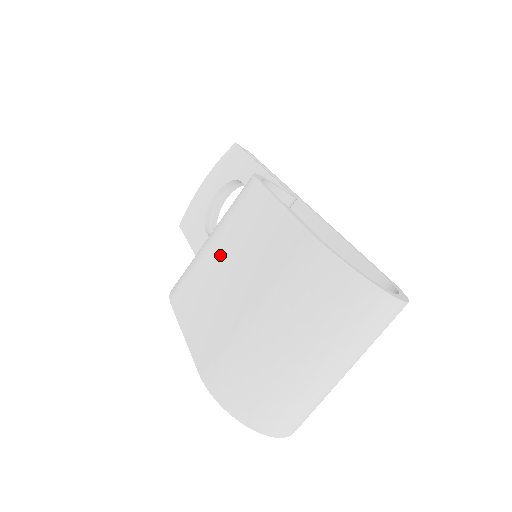
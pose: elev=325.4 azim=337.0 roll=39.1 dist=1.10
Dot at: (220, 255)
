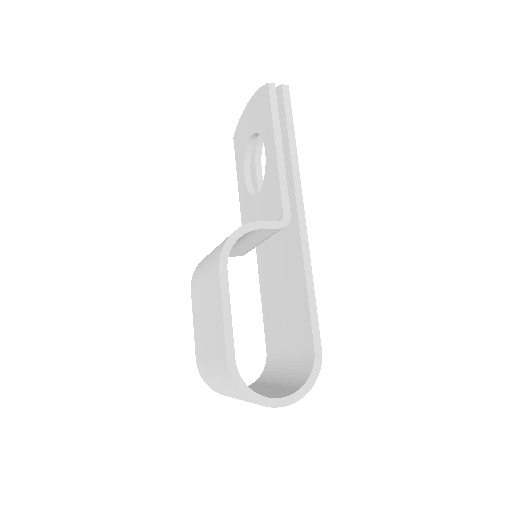
Dot at: (204, 296)
